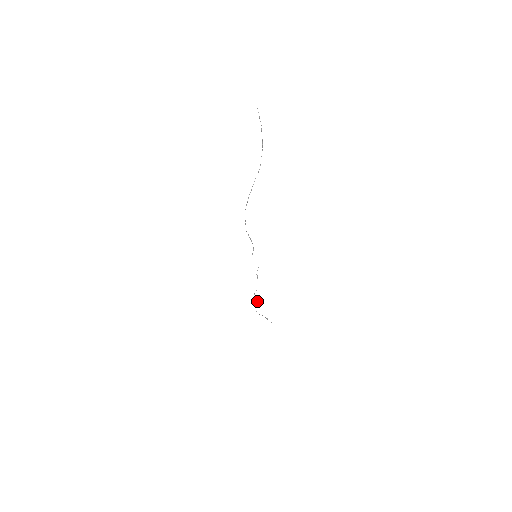
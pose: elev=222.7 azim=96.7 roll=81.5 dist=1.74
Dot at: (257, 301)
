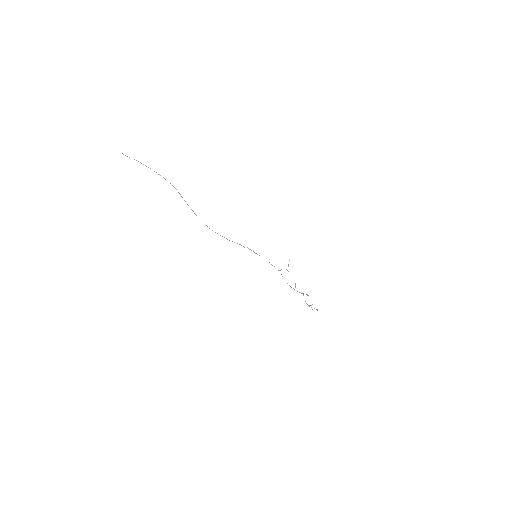
Dot at: (302, 293)
